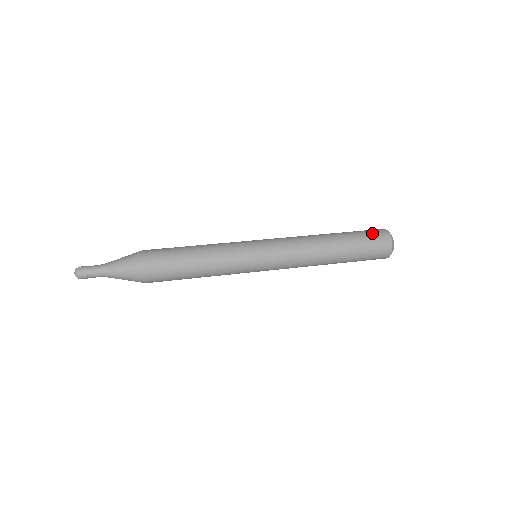
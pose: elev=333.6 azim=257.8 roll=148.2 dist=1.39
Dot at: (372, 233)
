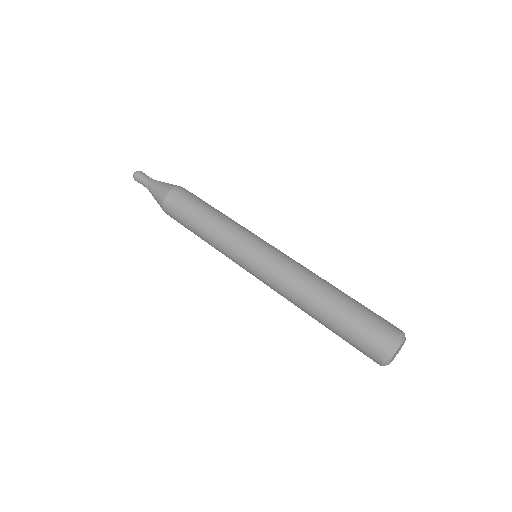
Dot at: (374, 326)
